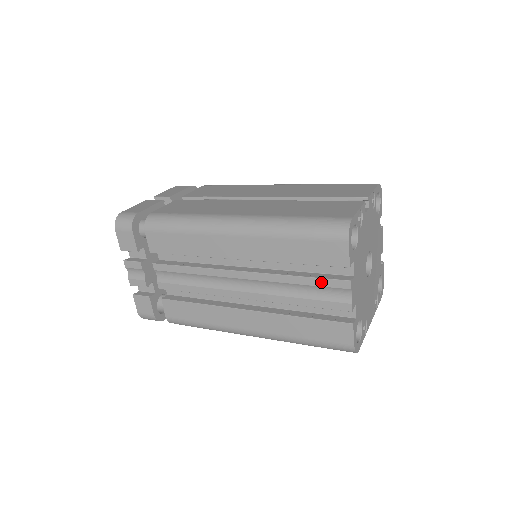
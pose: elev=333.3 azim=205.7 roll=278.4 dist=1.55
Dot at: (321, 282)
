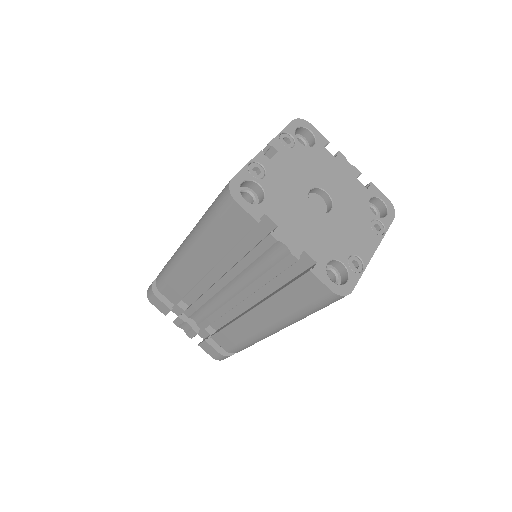
Dot at: (258, 251)
